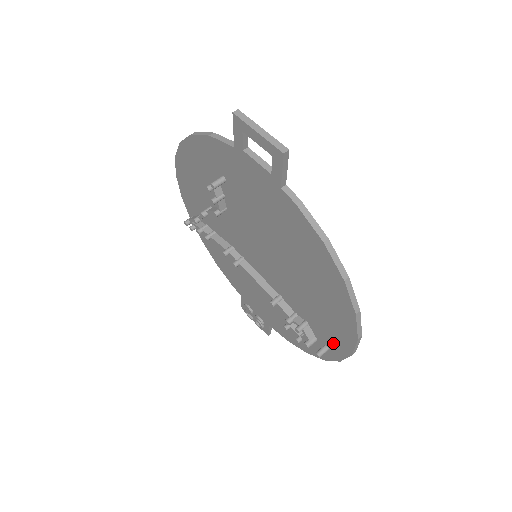
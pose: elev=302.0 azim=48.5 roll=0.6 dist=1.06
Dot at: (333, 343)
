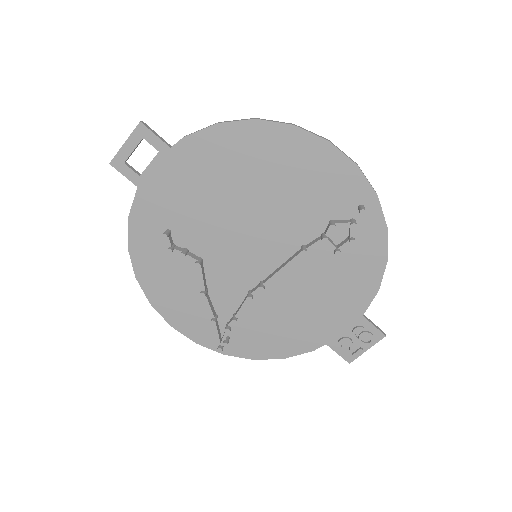
Dot at: (349, 190)
